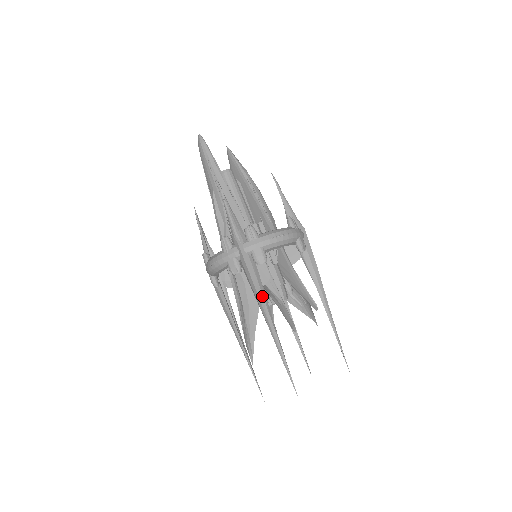
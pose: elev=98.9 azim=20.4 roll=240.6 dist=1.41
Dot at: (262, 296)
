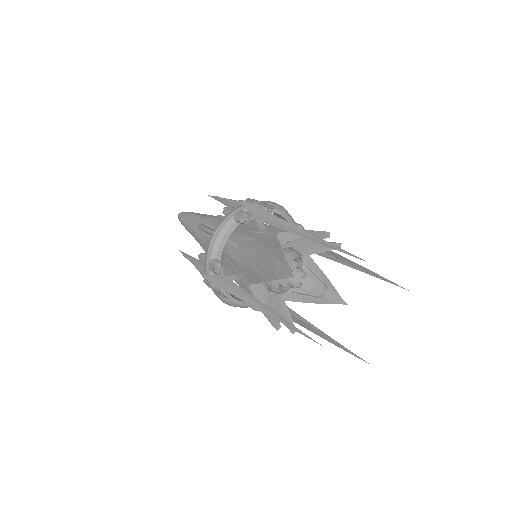
Dot at: (281, 219)
